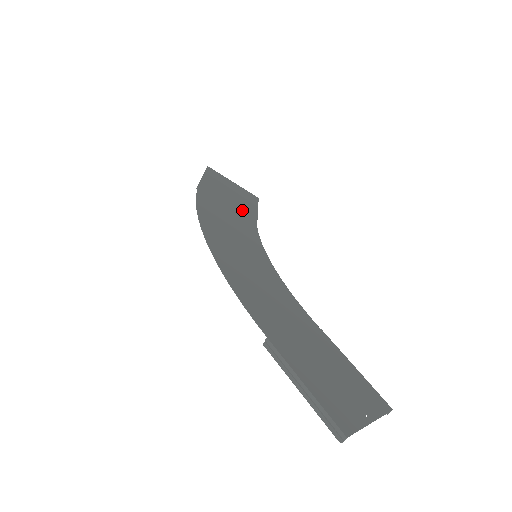
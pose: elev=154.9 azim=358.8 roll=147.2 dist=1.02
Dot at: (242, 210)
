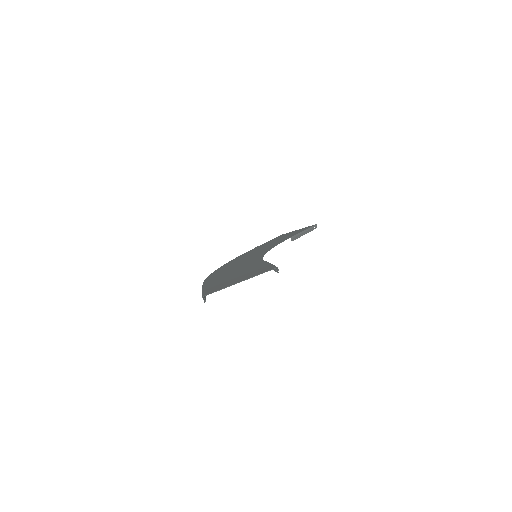
Dot at: occluded
